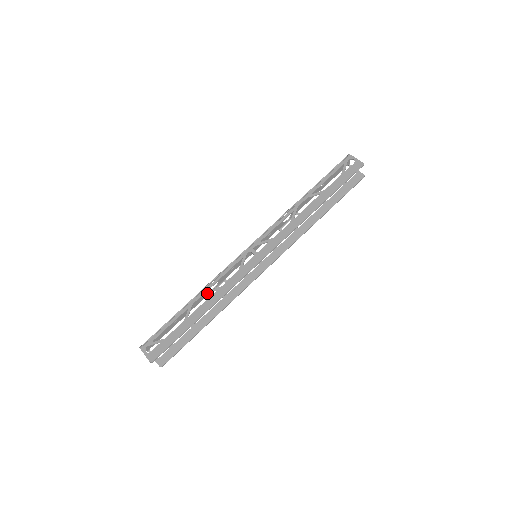
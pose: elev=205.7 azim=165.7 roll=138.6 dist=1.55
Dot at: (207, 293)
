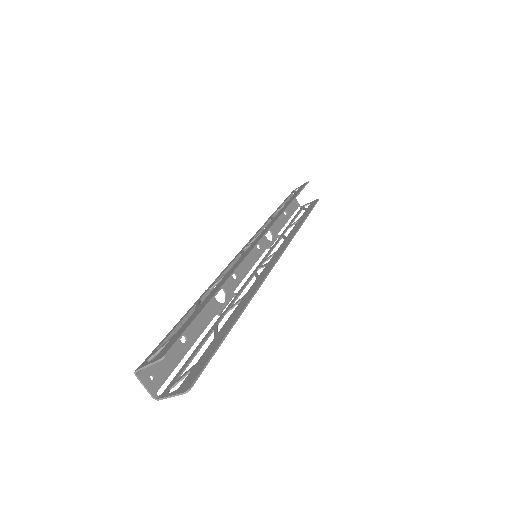
Dot at: occluded
